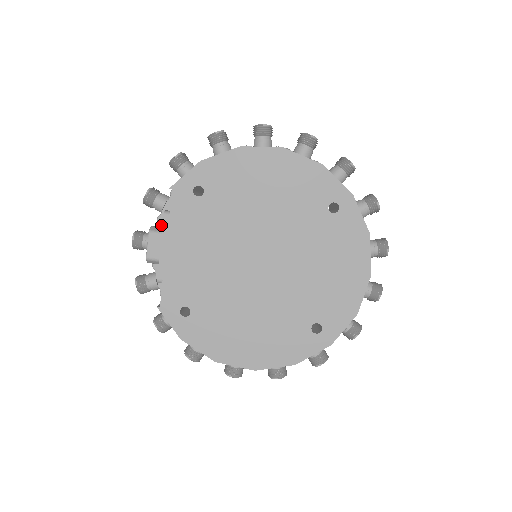
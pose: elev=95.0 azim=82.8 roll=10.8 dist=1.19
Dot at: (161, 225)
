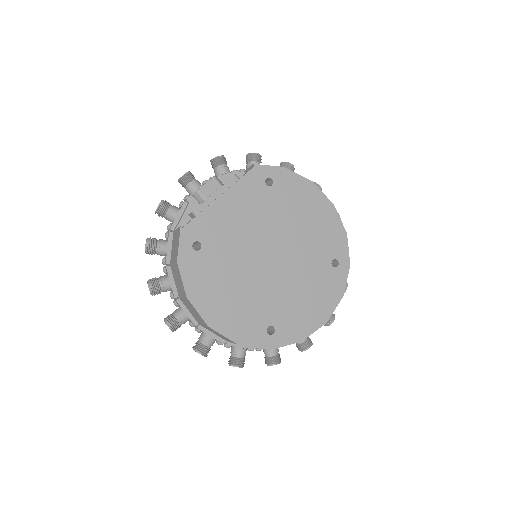
Dot at: occluded
